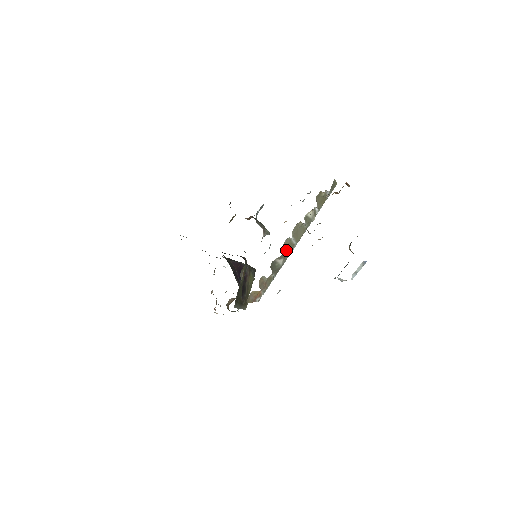
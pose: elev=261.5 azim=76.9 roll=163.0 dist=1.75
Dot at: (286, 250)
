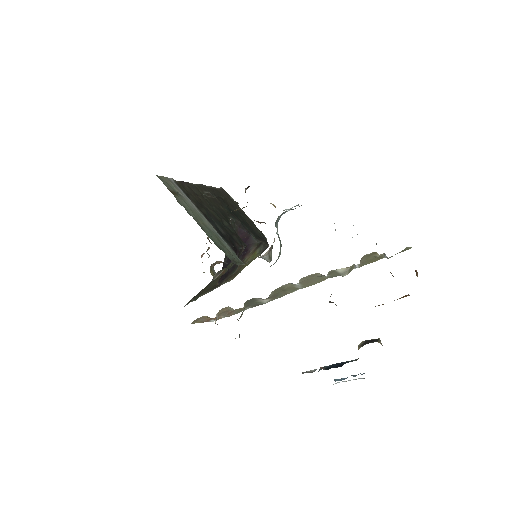
Dot at: (281, 291)
